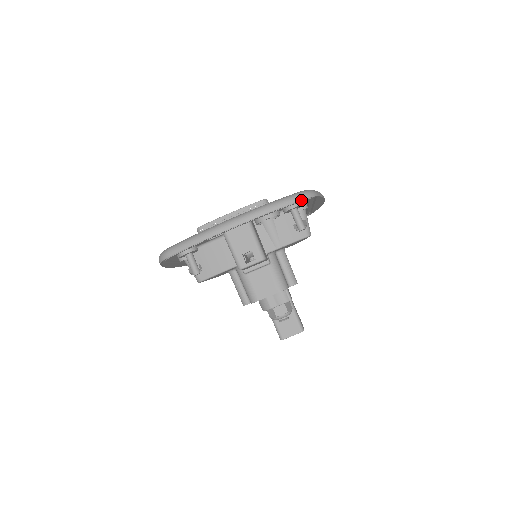
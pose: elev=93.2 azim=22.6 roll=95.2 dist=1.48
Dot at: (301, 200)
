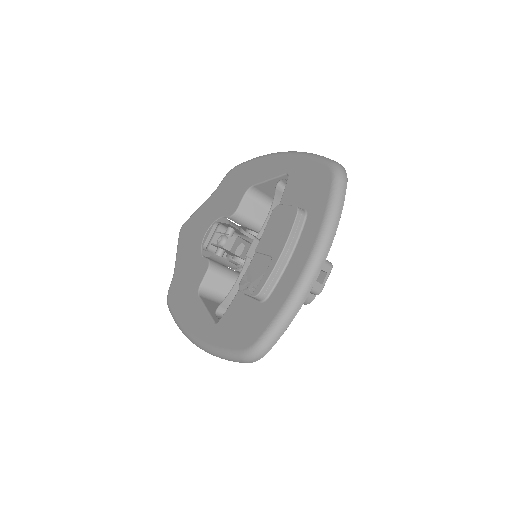
Dot at: occluded
